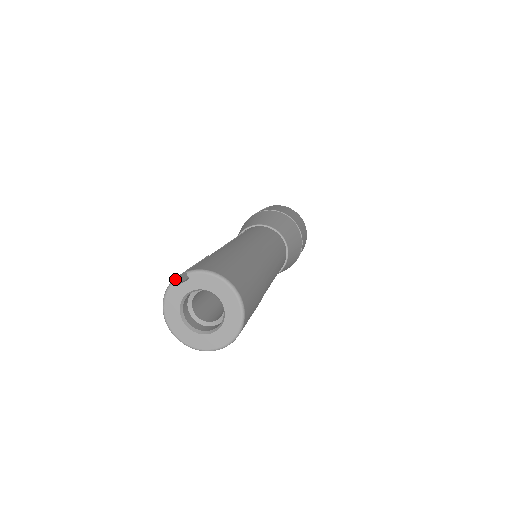
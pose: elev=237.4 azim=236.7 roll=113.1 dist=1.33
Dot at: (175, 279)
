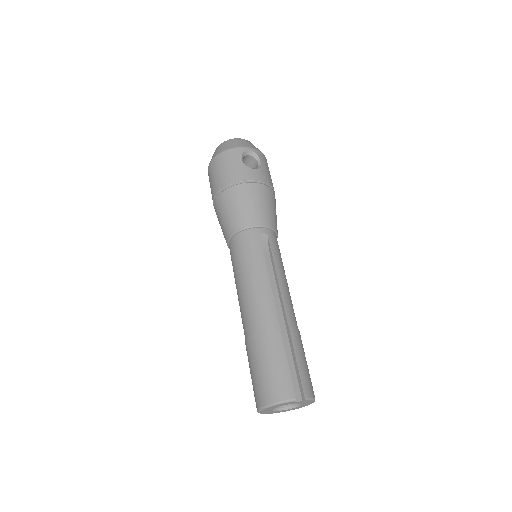
Dot at: (296, 400)
